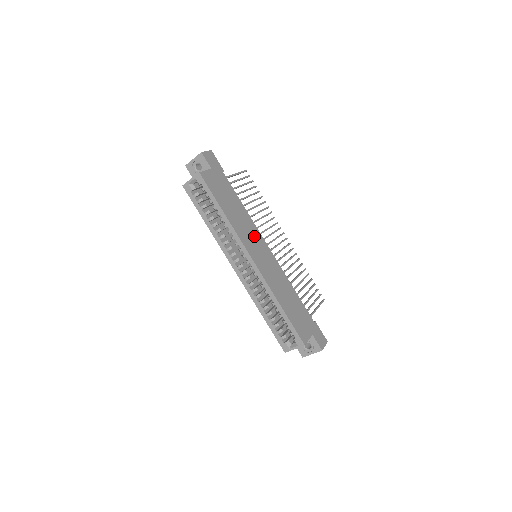
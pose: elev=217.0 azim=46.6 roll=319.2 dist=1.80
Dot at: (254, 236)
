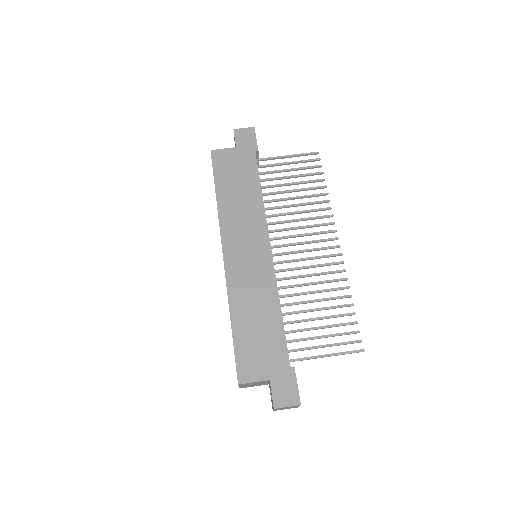
Dot at: (251, 229)
